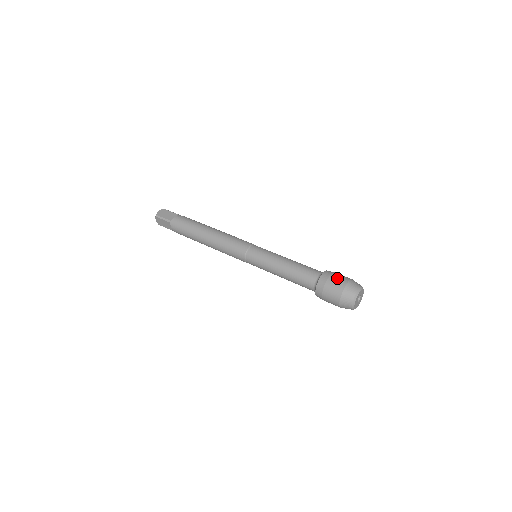
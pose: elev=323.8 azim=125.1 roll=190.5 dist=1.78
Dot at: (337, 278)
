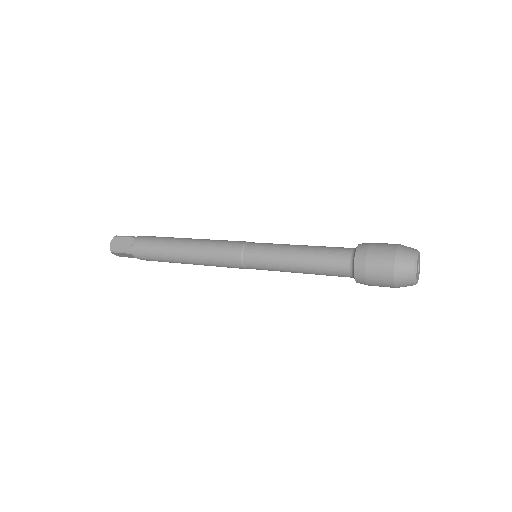
Dot at: (378, 256)
